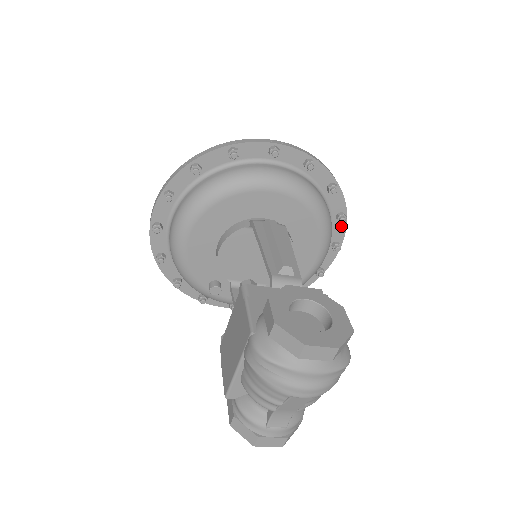
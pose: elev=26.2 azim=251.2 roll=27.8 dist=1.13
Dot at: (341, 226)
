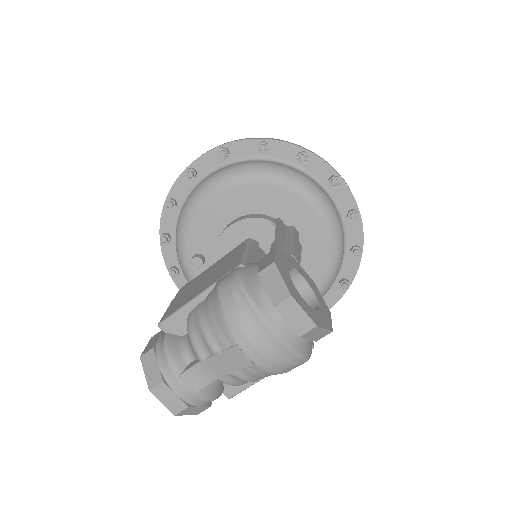
Dot at: (338, 293)
